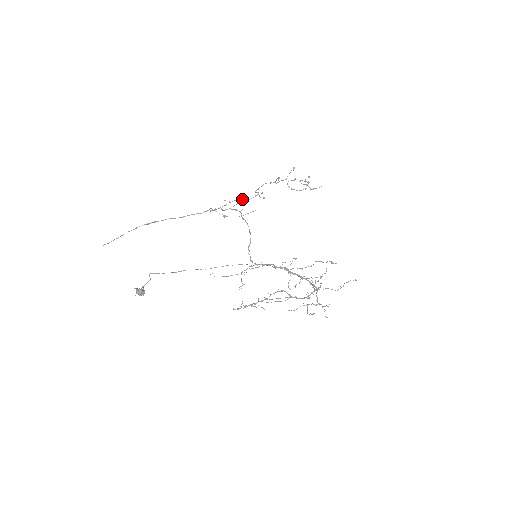
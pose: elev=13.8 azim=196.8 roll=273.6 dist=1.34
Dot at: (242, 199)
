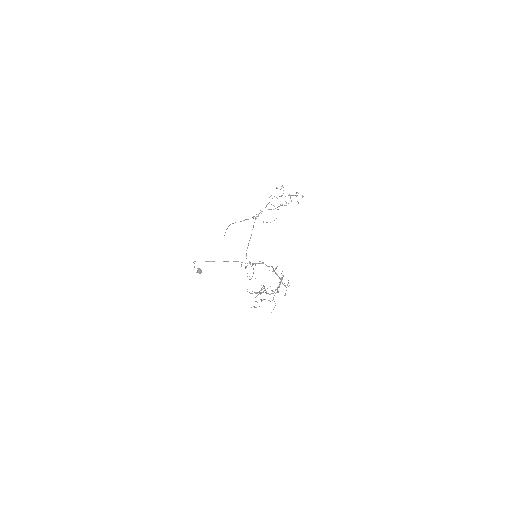
Dot at: (271, 209)
